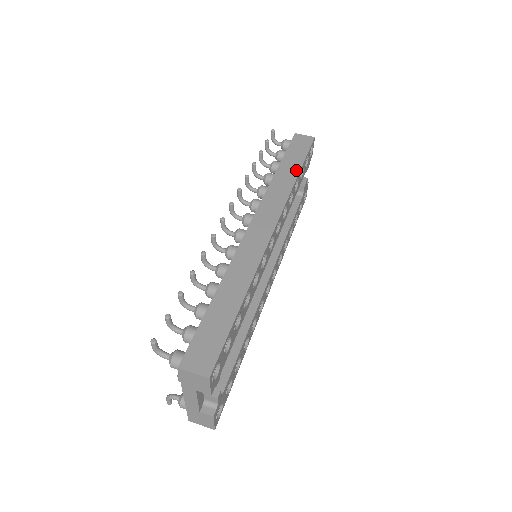
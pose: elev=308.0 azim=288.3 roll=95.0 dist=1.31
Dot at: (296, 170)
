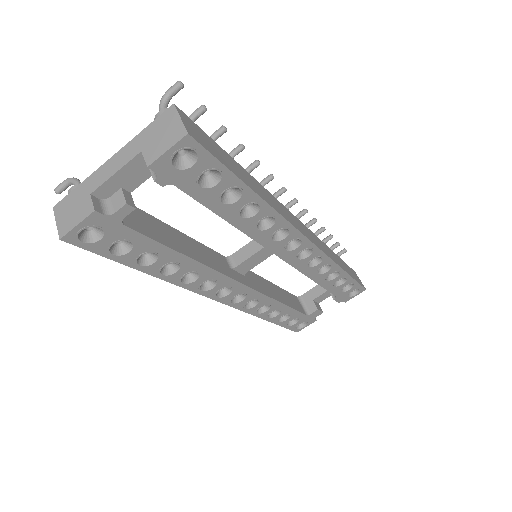
Dot at: (345, 269)
